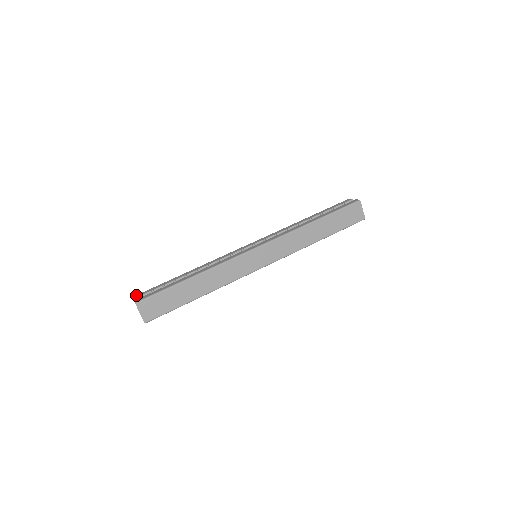
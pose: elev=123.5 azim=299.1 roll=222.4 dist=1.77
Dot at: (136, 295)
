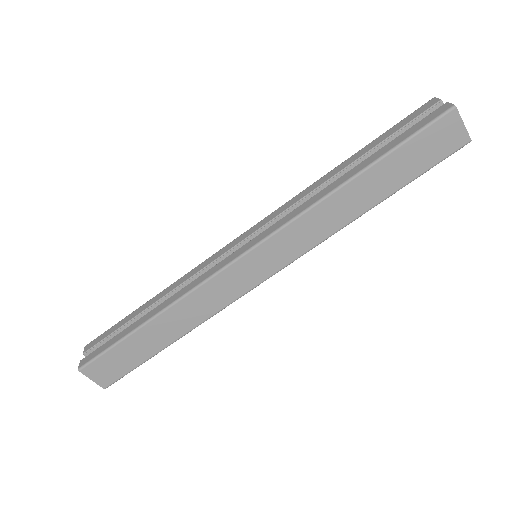
Dot at: (88, 344)
